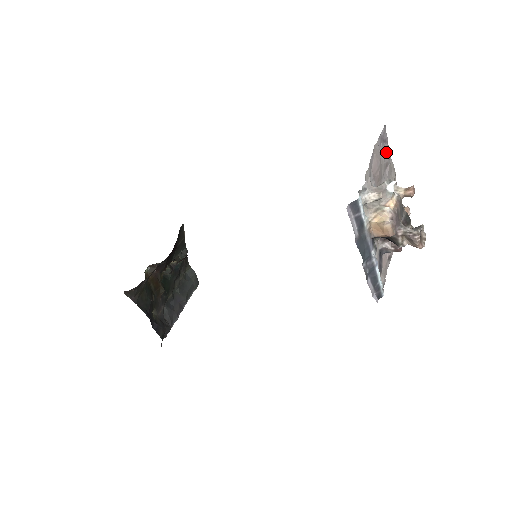
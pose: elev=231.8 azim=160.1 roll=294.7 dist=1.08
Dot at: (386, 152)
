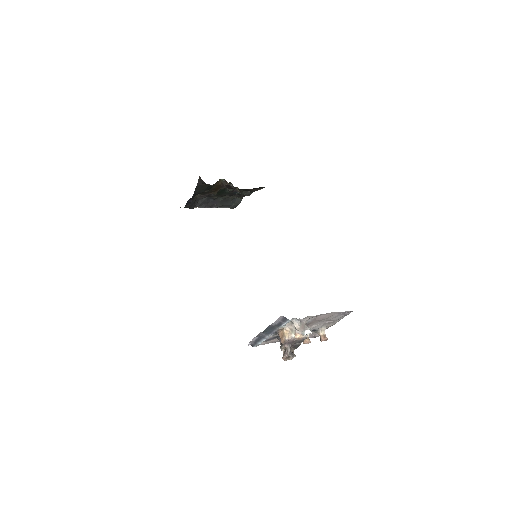
Dot at: (339, 317)
